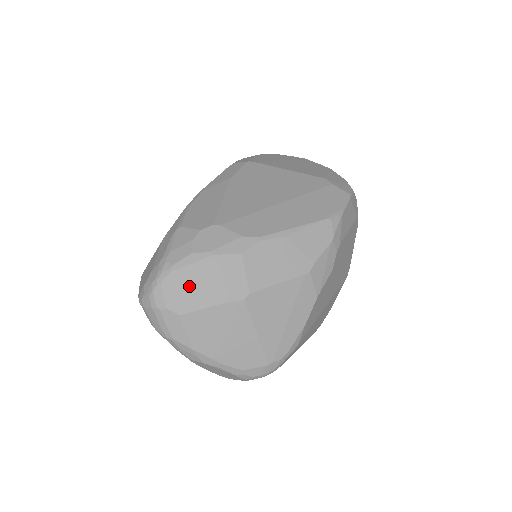
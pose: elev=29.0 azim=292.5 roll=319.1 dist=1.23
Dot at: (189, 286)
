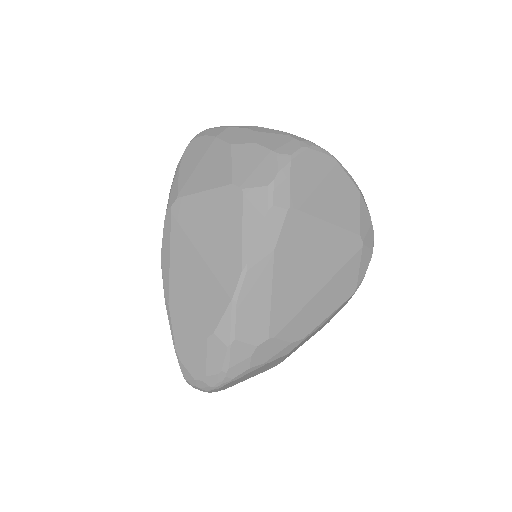
Dot at: (240, 380)
